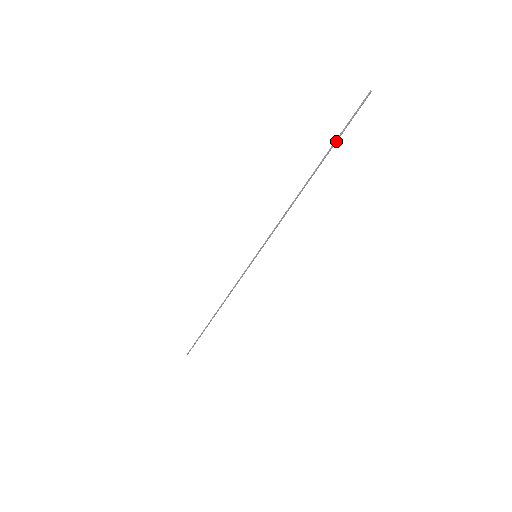
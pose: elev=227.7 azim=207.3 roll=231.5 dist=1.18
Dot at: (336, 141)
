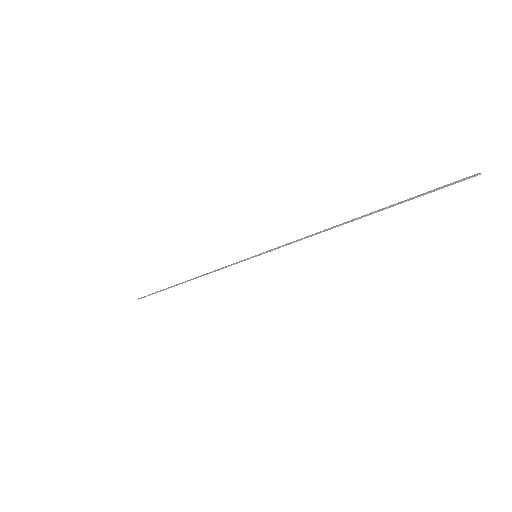
Dot at: (408, 200)
